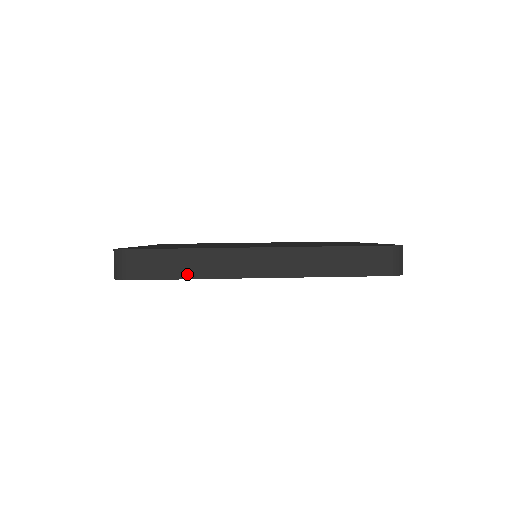
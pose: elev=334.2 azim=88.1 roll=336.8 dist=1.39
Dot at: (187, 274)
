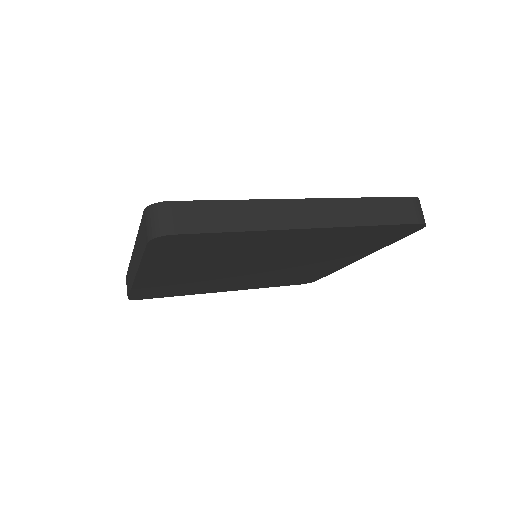
Dot at: (236, 226)
